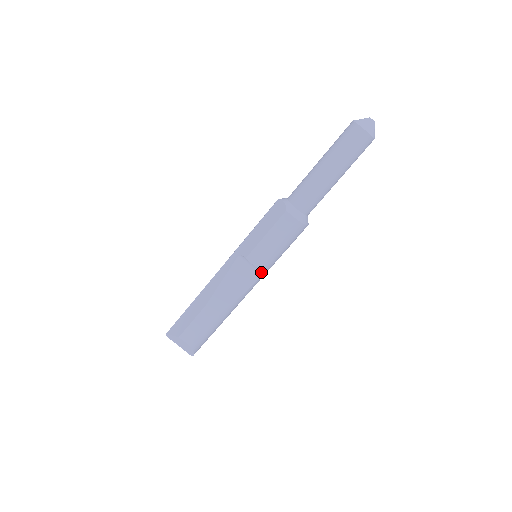
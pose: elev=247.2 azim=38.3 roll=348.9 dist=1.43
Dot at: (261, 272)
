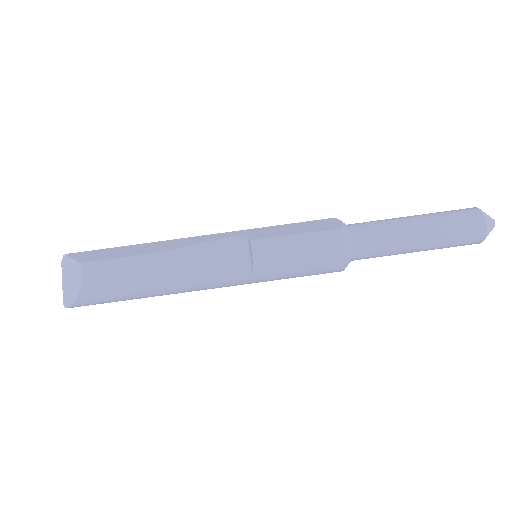
Dot at: (249, 273)
